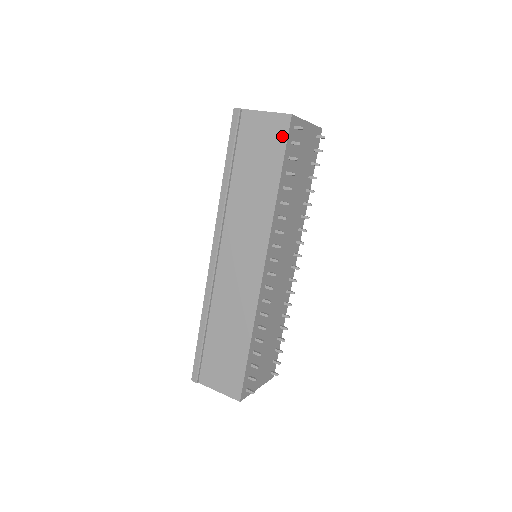
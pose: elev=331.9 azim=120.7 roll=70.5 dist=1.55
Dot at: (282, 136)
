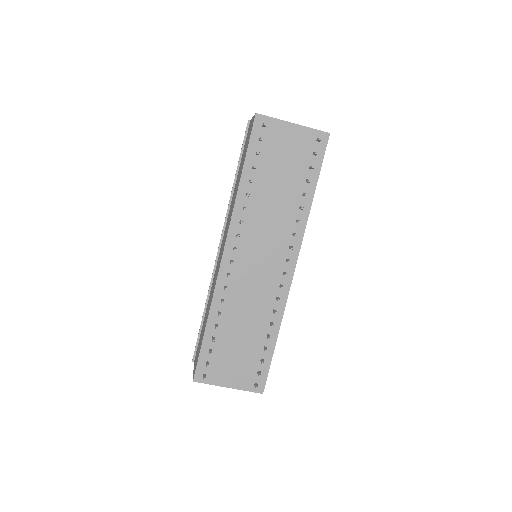
Dot at: (250, 134)
